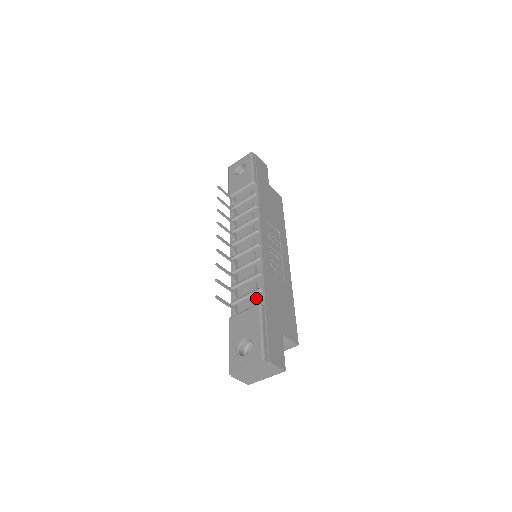
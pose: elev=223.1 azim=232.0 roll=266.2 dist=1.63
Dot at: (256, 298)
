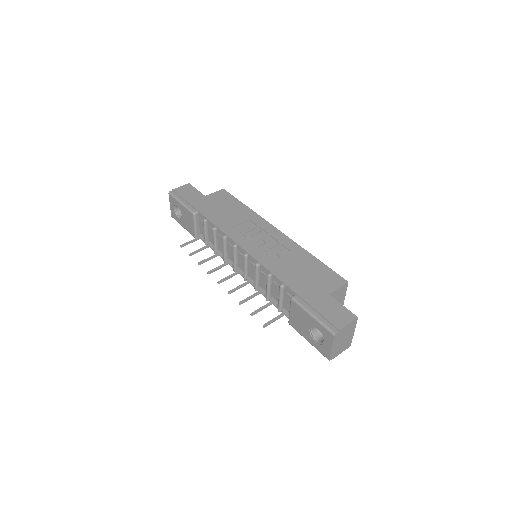
Dot at: (286, 294)
